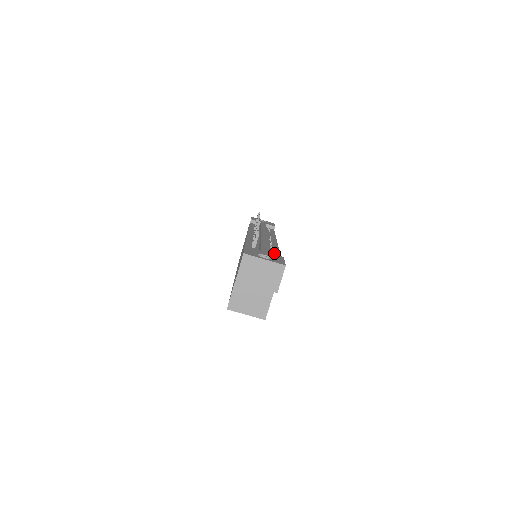
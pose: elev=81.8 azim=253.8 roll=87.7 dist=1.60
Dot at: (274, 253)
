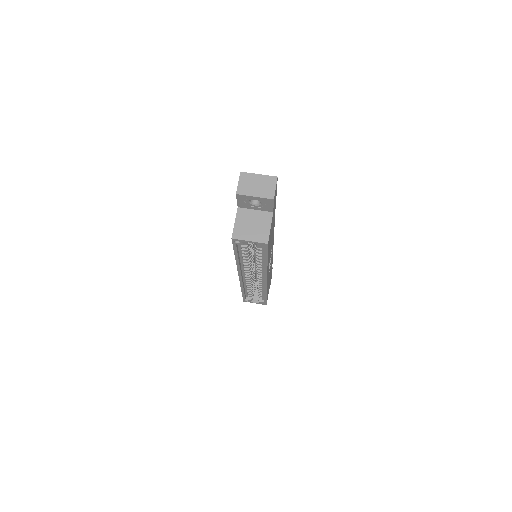
Dot at: occluded
